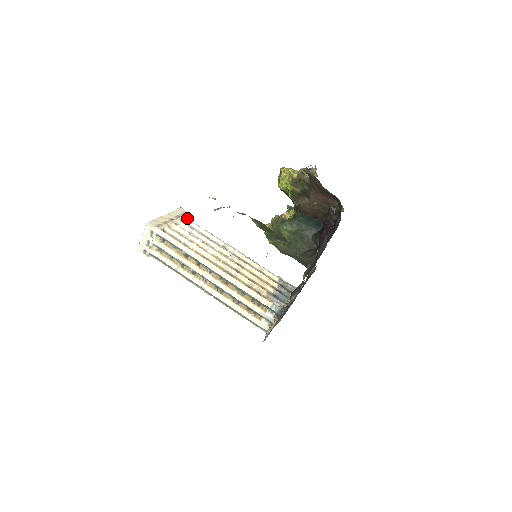
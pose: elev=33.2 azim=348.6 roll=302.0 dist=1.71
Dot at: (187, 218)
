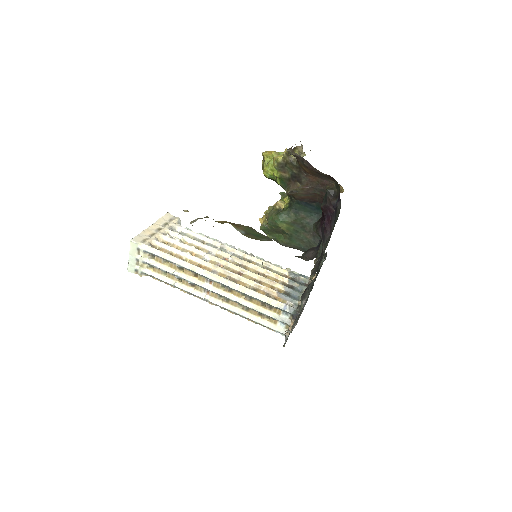
Dot at: (176, 223)
